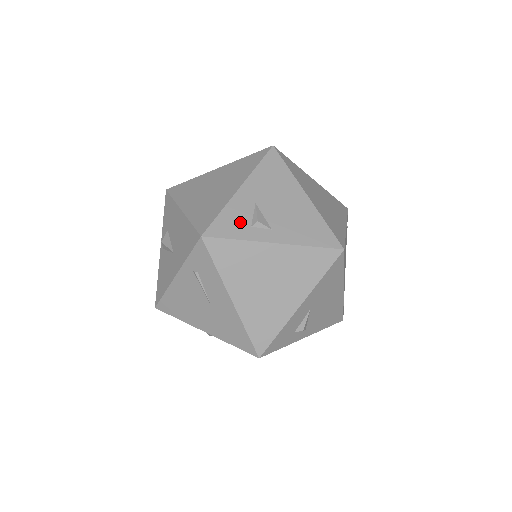
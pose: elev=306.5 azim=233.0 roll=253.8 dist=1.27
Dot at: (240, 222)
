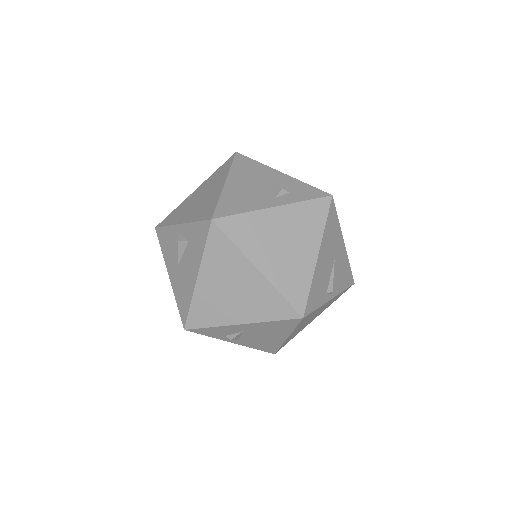
Dot at: (220, 333)
